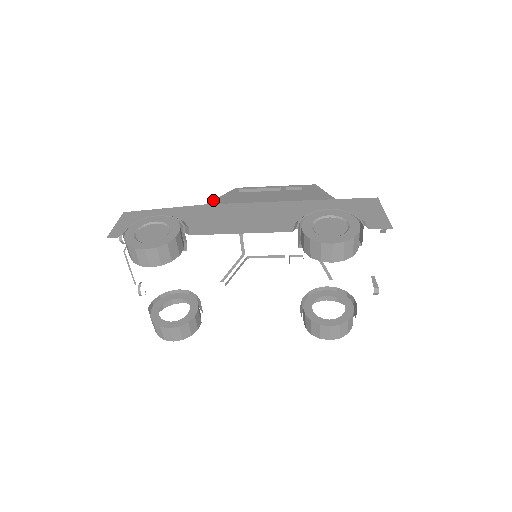
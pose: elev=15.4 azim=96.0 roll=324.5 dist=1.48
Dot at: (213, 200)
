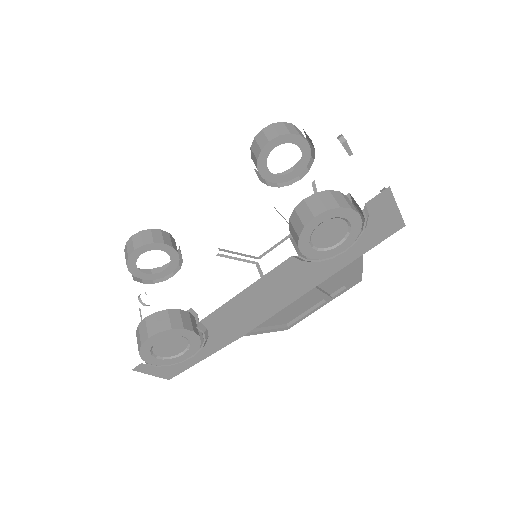
Dot at: occluded
